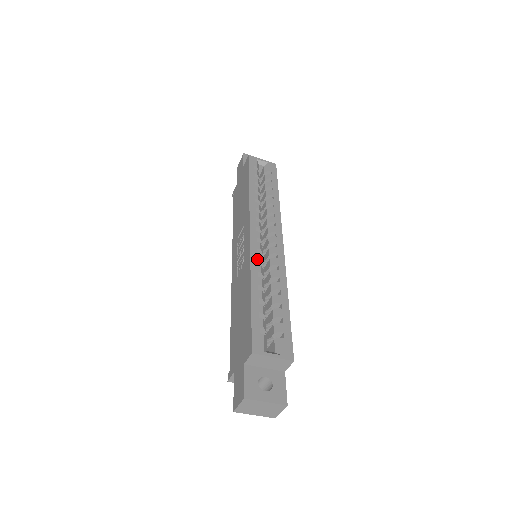
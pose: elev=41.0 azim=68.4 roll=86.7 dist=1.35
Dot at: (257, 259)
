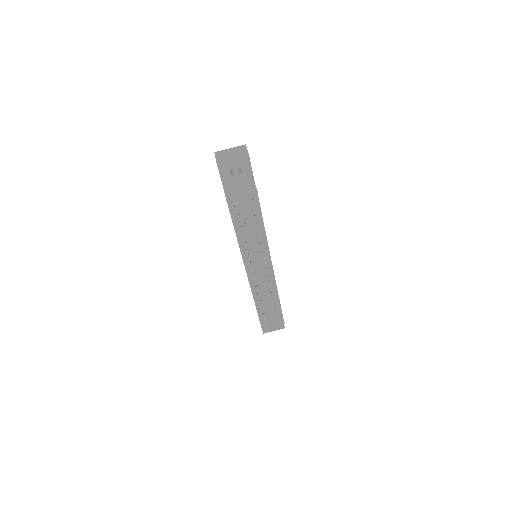
Dot at: occluded
